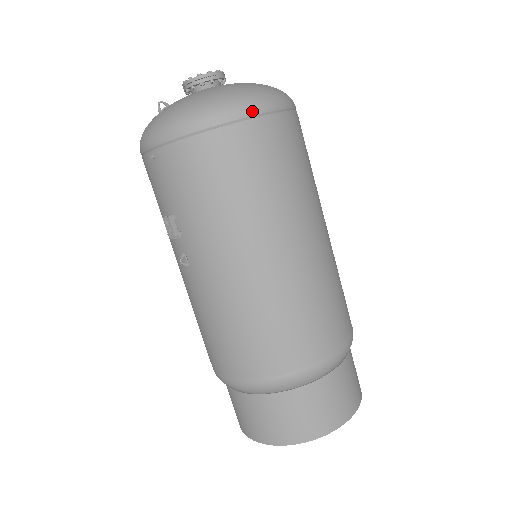
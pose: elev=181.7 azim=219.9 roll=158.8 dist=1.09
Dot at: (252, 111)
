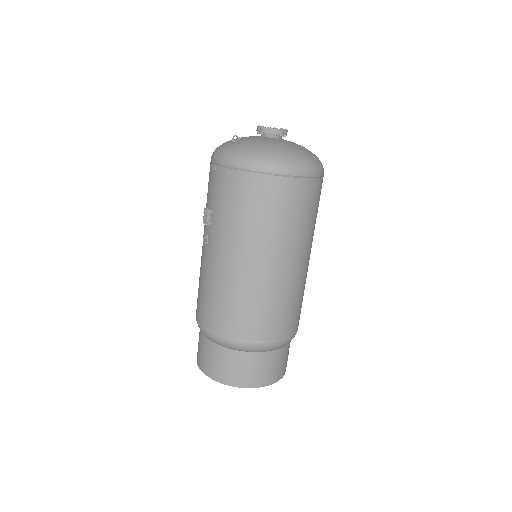
Dot at: (285, 172)
